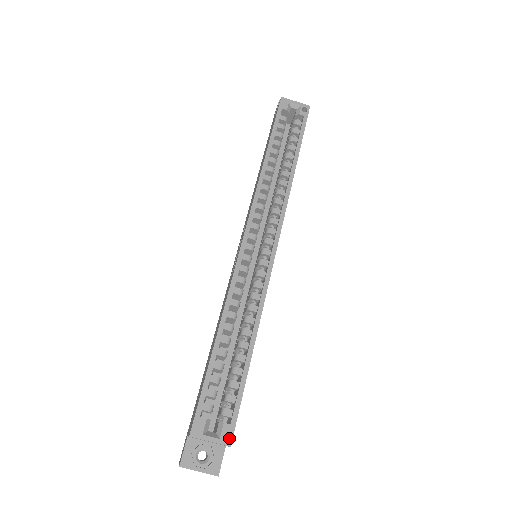
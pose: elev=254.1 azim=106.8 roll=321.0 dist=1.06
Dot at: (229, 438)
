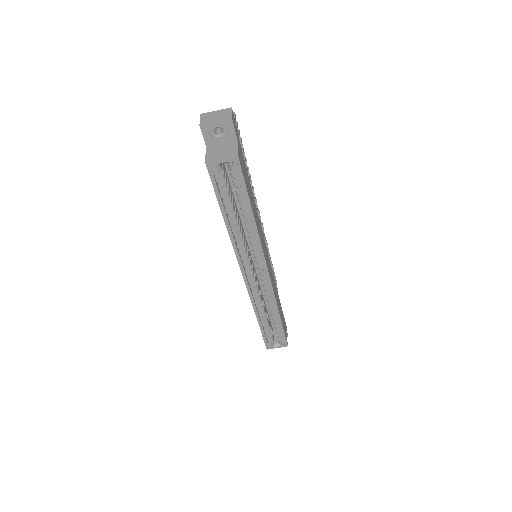
Dot at: (286, 345)
